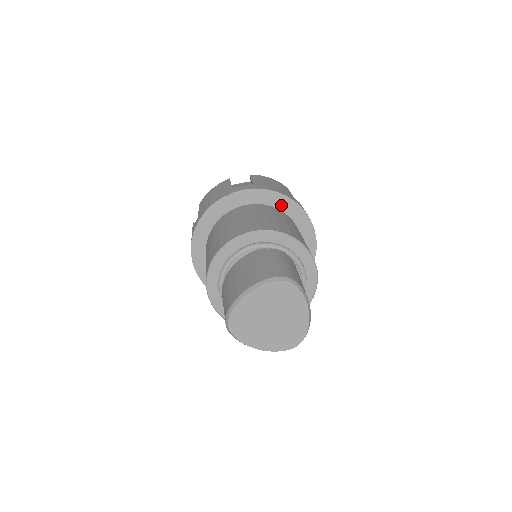
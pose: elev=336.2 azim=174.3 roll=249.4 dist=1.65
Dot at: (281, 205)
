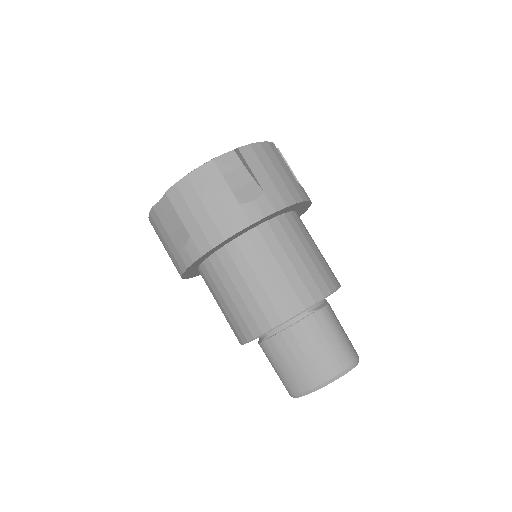
Dot at: (293, 208)
